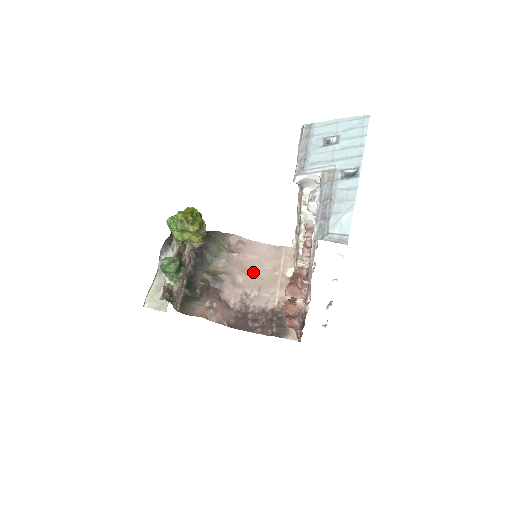
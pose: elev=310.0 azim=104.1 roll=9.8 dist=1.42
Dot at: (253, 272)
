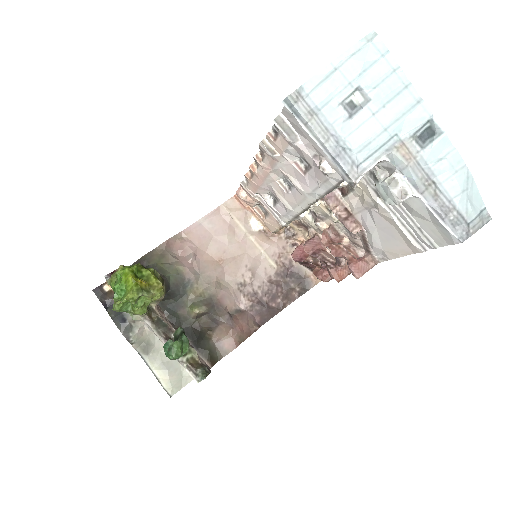
Dot at: (224, 258)
